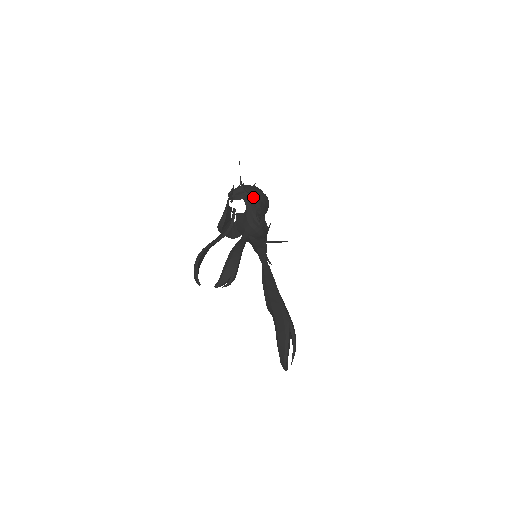
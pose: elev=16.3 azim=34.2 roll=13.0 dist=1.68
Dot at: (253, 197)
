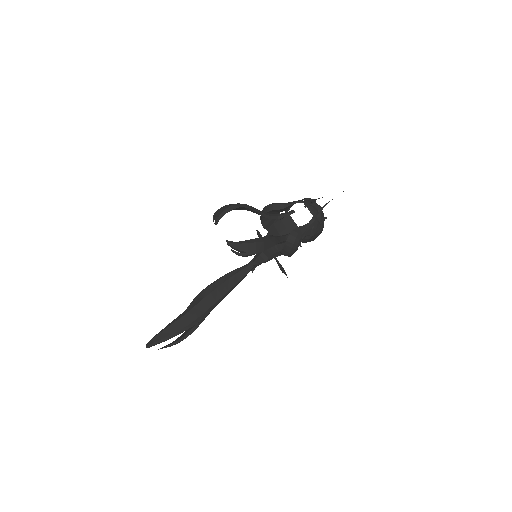
Dot at: (319, 224)
